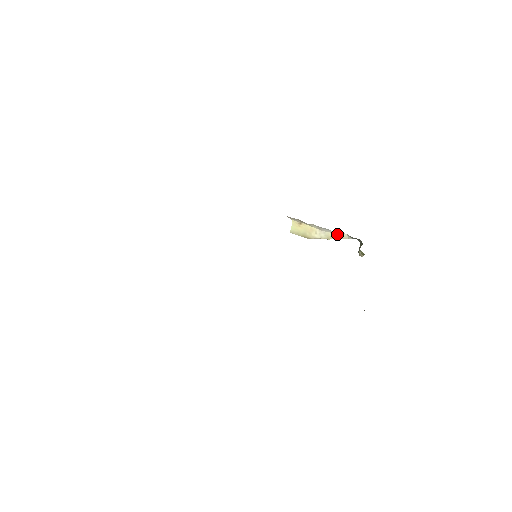
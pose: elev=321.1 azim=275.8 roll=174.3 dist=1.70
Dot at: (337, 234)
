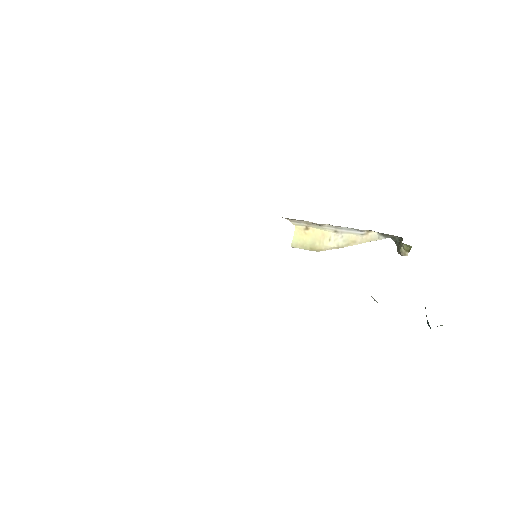
Dot at: (362, 235)
